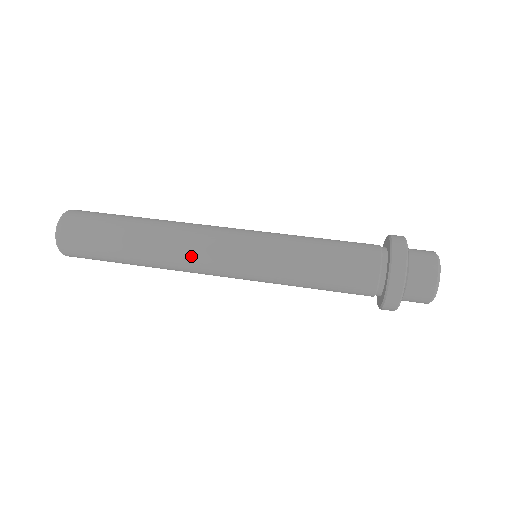
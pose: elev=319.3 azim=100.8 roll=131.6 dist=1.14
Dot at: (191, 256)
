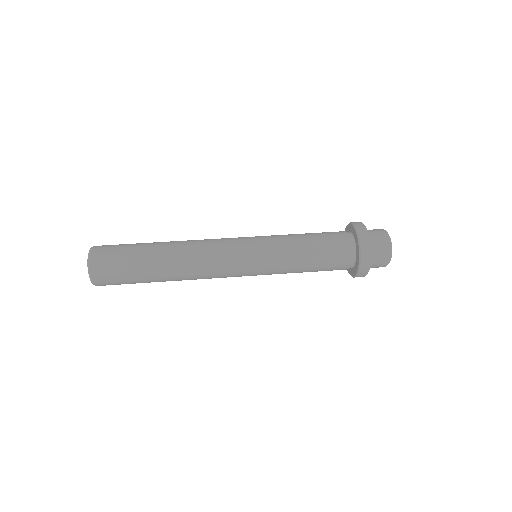
Dot at: (209, 258)
